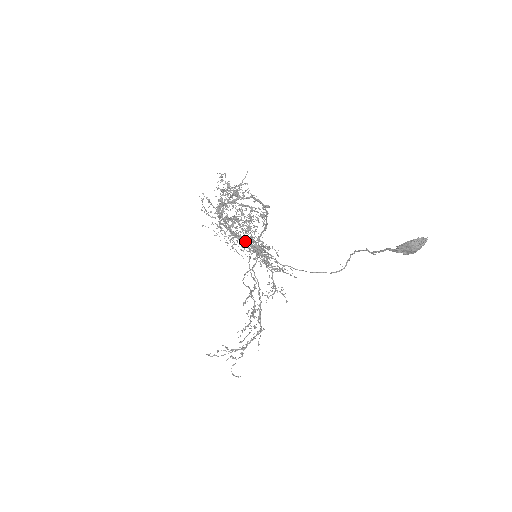
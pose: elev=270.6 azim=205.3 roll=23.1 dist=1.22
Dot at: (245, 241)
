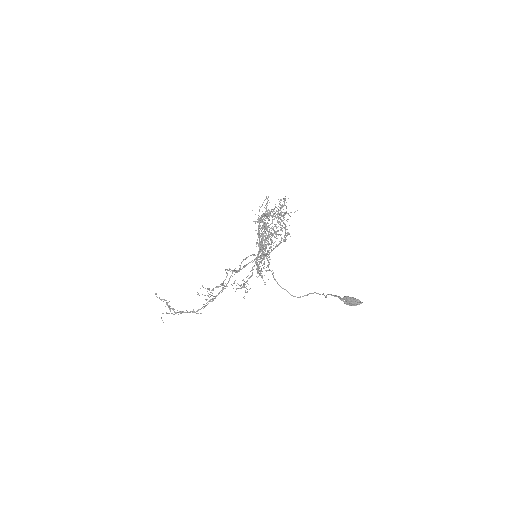
Dot at: (262, 240)
